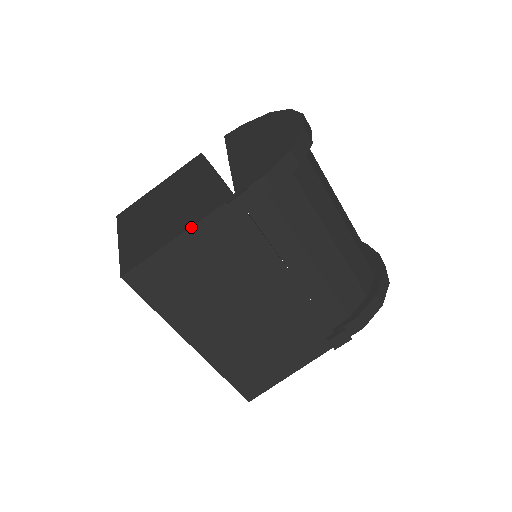
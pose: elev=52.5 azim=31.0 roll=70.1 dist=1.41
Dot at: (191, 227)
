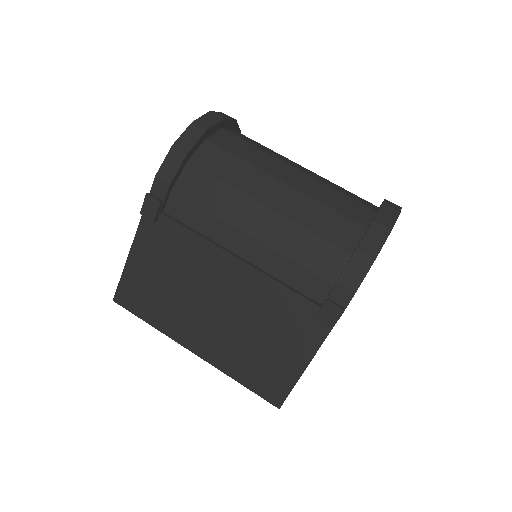
Dot at: (132, 243)
